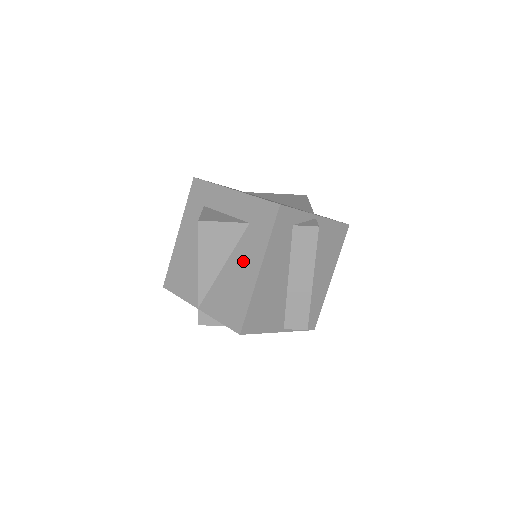
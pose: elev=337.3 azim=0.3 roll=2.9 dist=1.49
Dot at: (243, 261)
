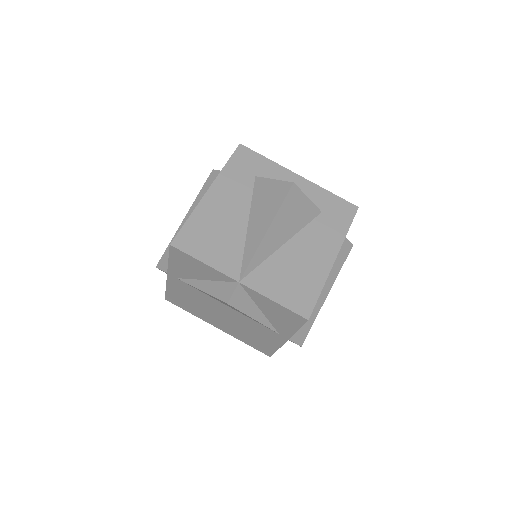
Dot at: (314, 245)
